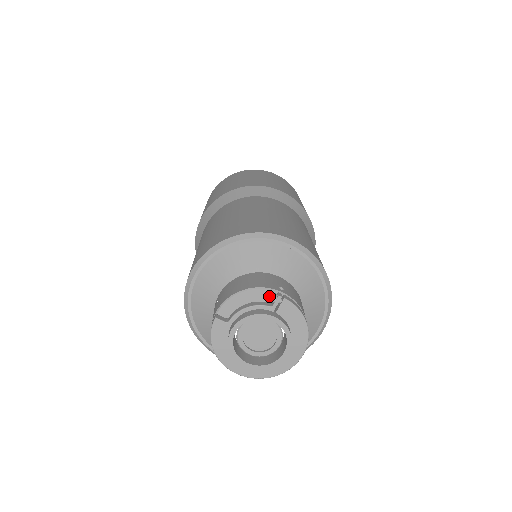
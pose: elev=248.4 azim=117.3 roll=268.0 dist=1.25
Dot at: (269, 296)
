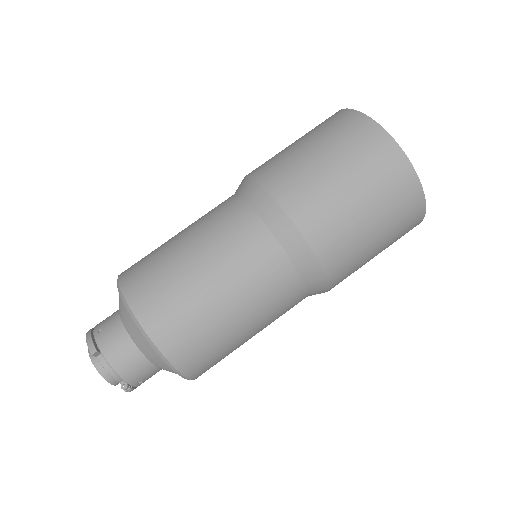
Dot at: occluded
